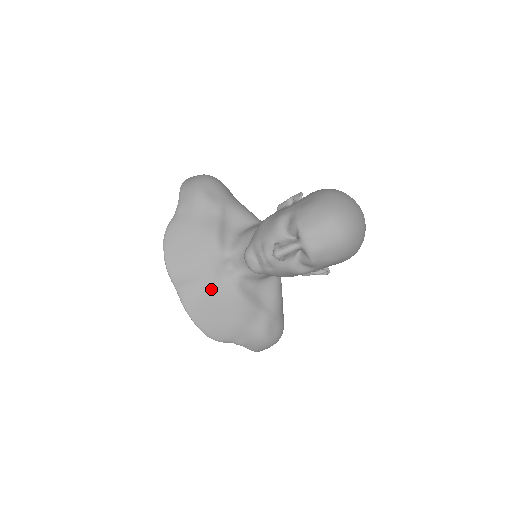
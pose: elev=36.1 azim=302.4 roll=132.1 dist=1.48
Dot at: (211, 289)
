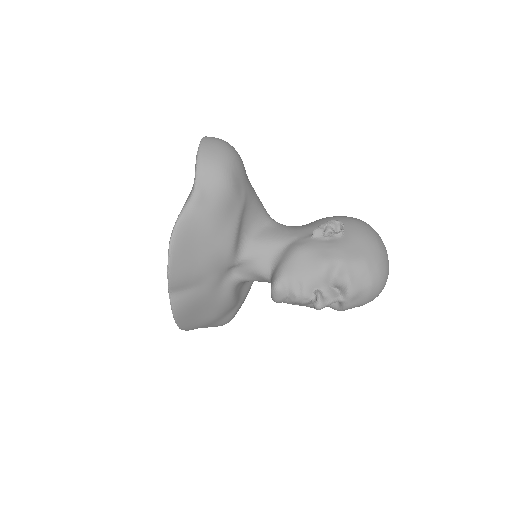
Dot at: (208, 294)
